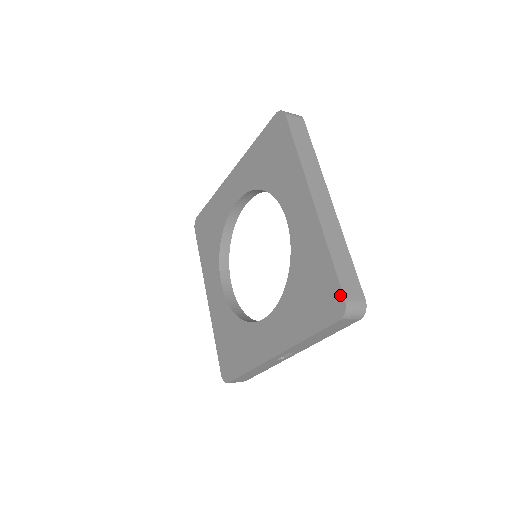
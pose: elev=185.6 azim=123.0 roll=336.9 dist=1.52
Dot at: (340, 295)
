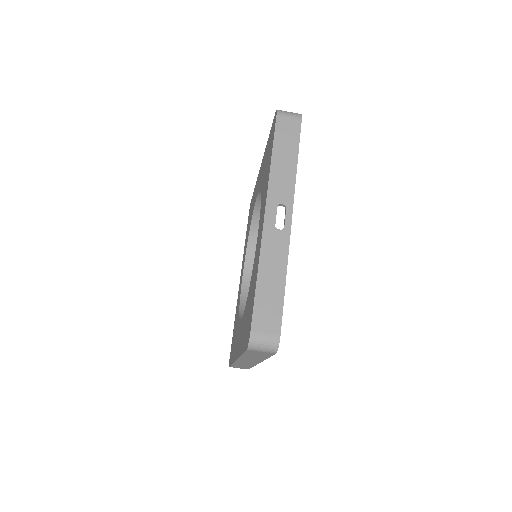
Dot at: (274, 118)
